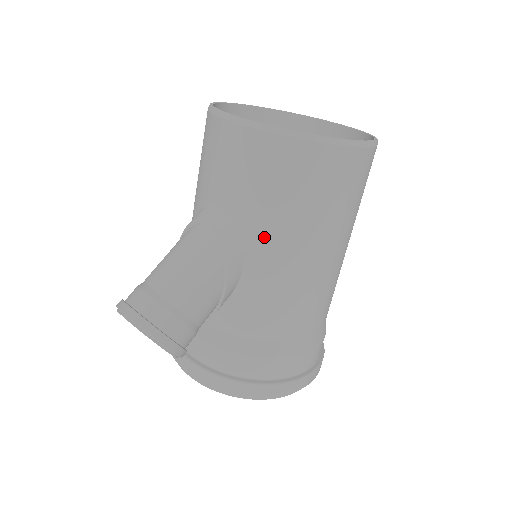
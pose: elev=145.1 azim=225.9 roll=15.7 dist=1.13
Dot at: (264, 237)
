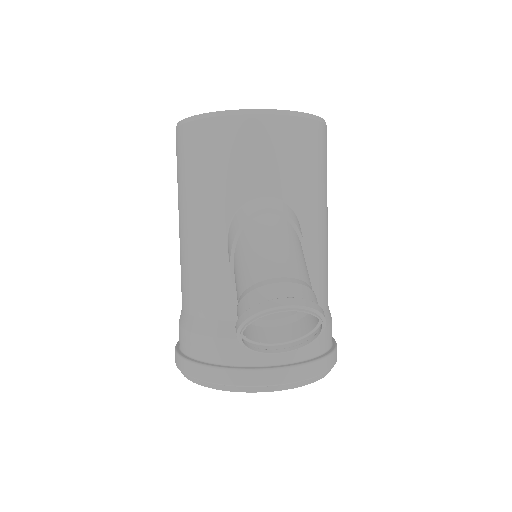
Dot at: (310, 209)
